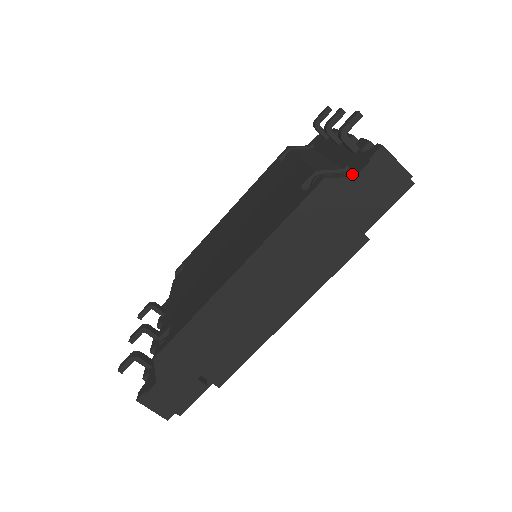
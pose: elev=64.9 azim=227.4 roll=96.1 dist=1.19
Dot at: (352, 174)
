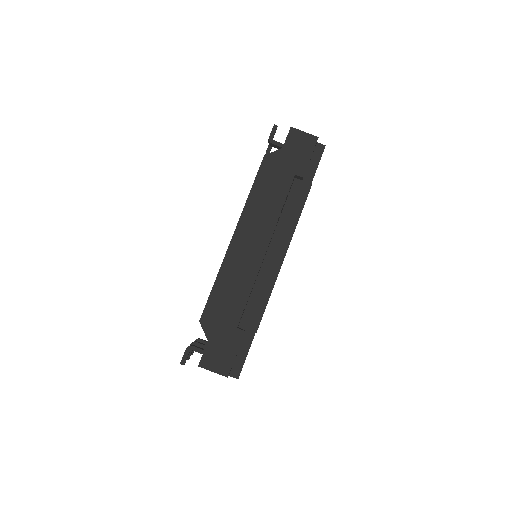
Dot at: occluded
